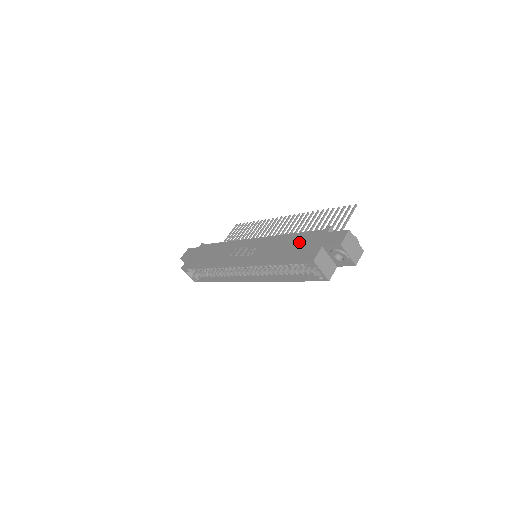
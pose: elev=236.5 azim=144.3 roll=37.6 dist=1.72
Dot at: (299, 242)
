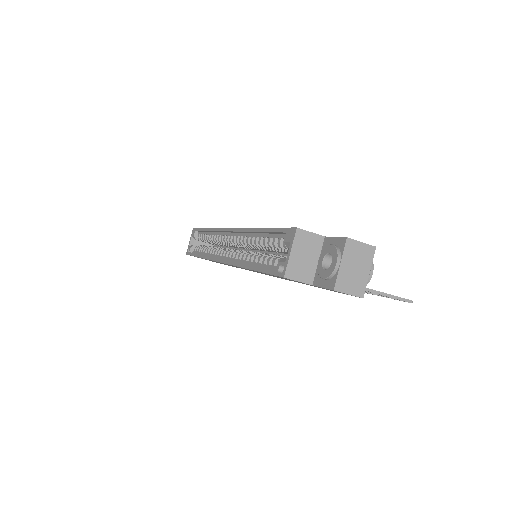
Dot at: occluded
